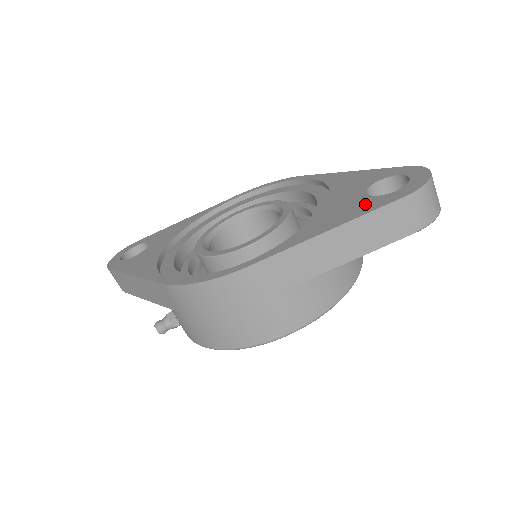
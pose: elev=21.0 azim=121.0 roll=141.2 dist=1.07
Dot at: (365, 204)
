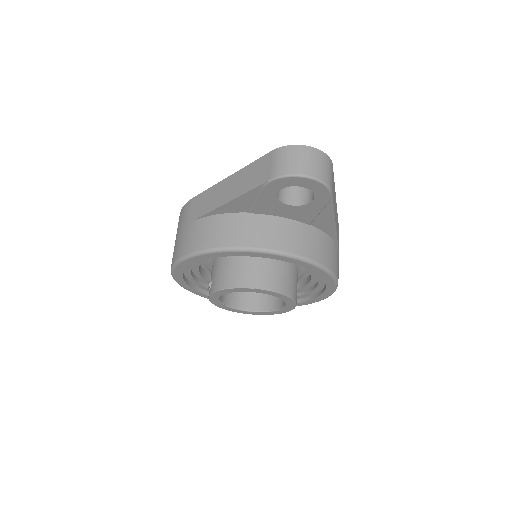
Dot at: occluded
